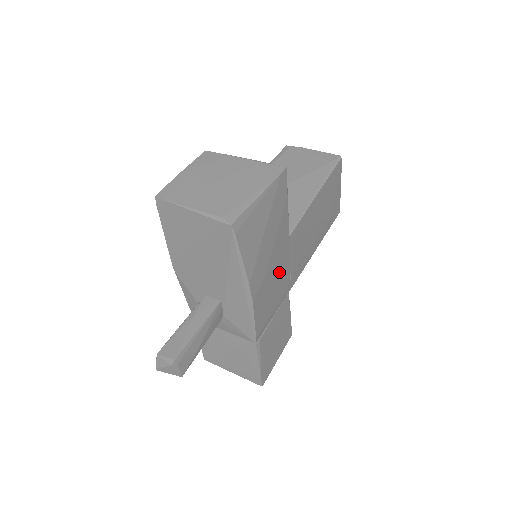
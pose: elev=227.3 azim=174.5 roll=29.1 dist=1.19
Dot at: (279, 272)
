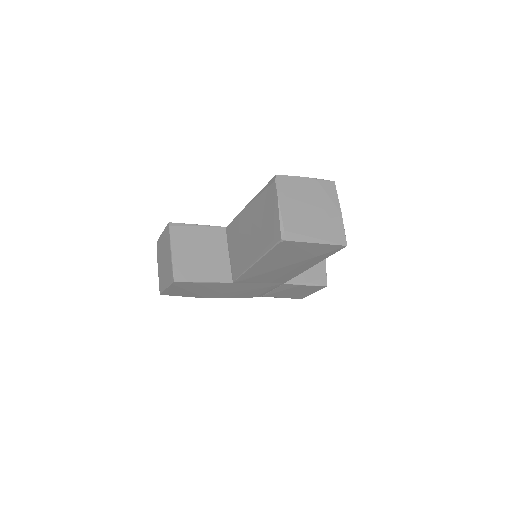
Dot at: (244, 288)
